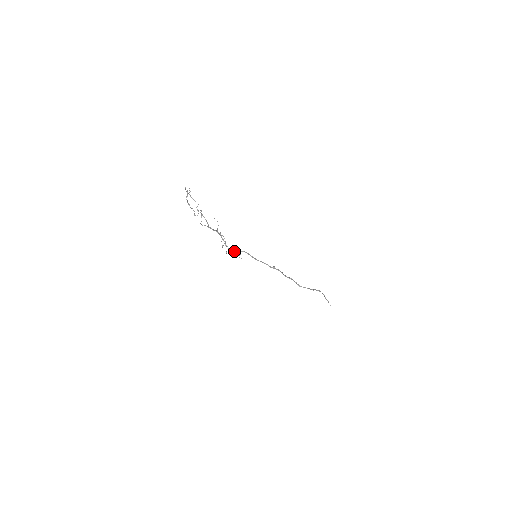
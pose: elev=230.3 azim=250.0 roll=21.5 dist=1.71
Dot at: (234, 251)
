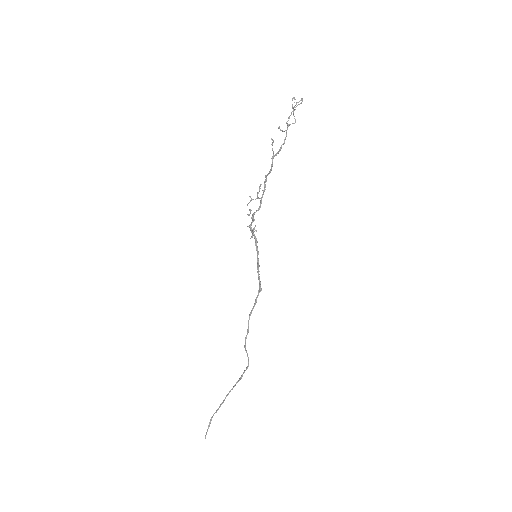
Dot at: (253, 220)
